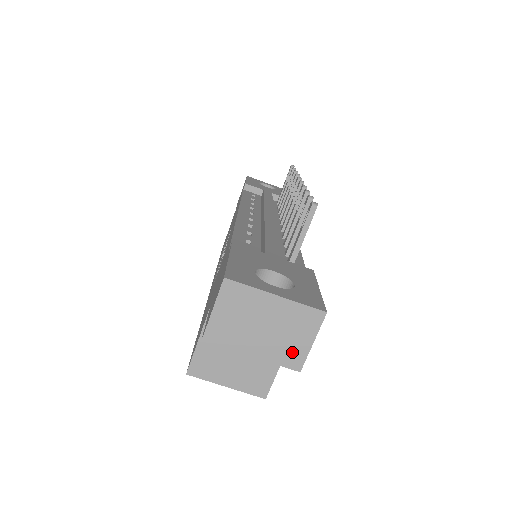
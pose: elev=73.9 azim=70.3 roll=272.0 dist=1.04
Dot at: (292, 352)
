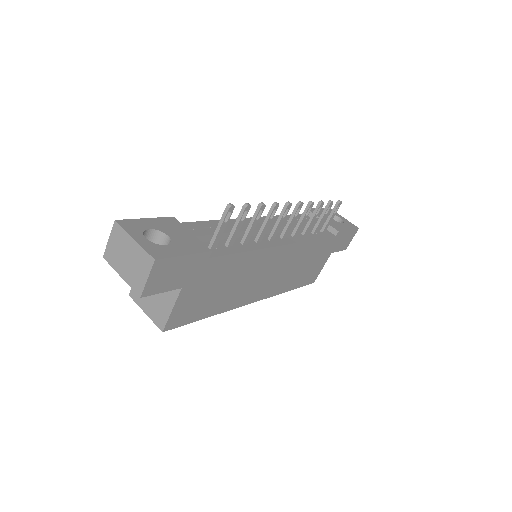
Dot at: (138, 282)
